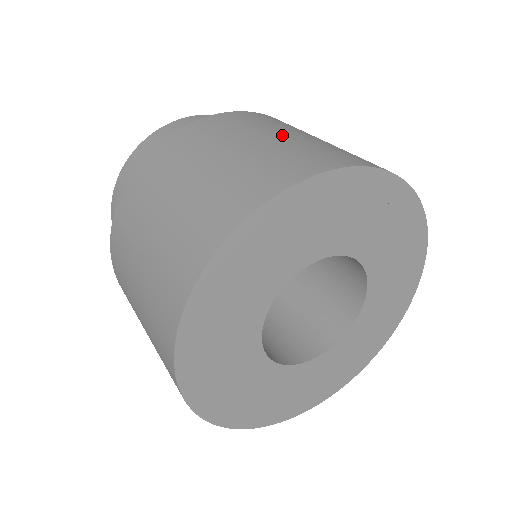
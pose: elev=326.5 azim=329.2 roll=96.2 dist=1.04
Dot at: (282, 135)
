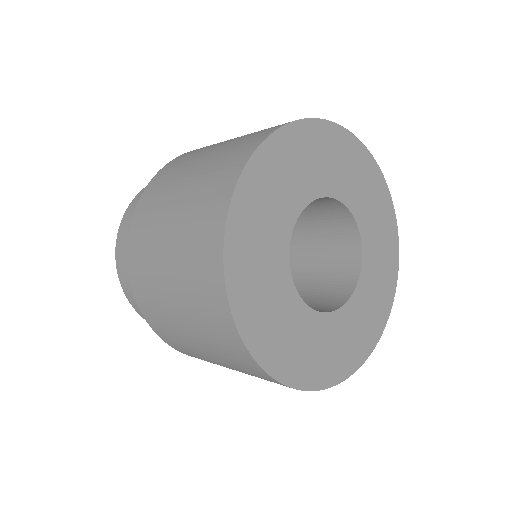
Dot at: occluded
